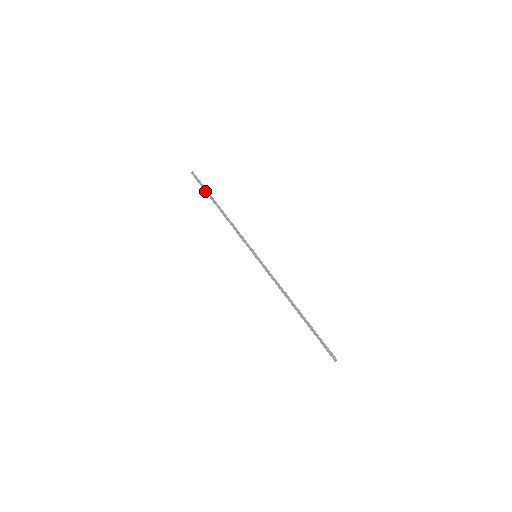
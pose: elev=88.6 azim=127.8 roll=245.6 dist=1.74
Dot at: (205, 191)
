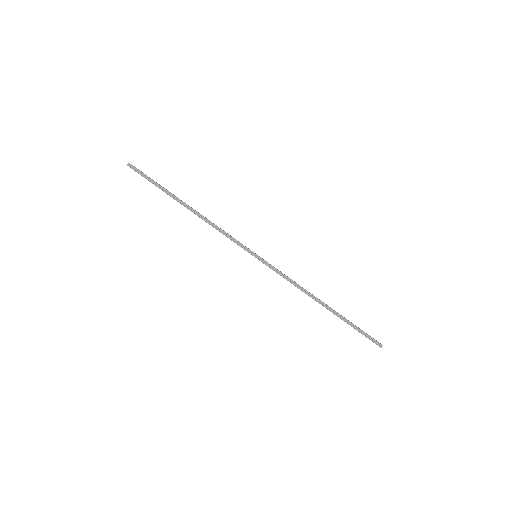
Dot at: (158, 187)
